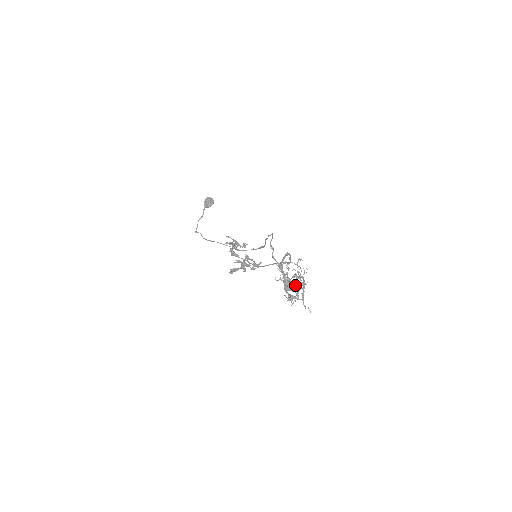
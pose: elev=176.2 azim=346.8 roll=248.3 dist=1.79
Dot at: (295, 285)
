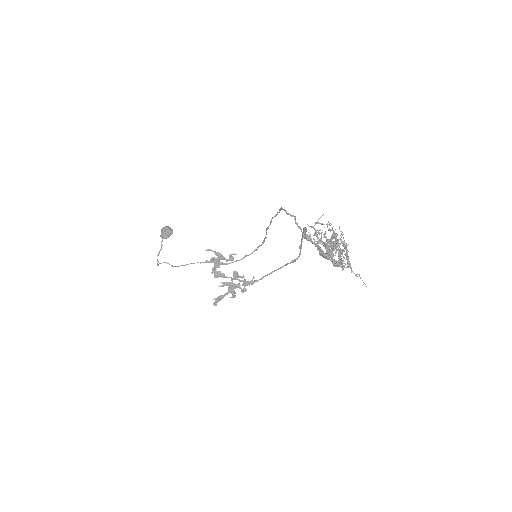
Dot at: (339, 244)
